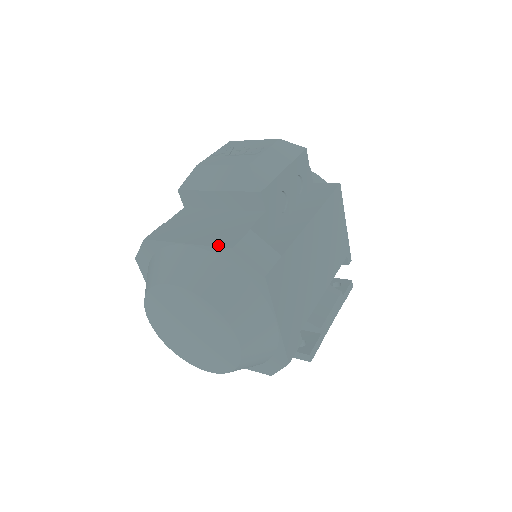
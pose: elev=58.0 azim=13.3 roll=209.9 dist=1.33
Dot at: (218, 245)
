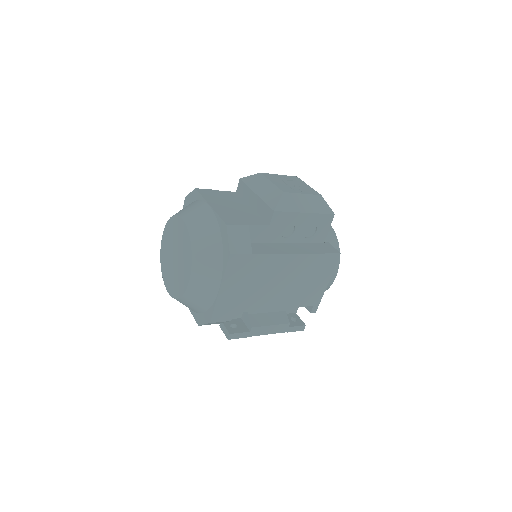
Dot at: (223, 218)
